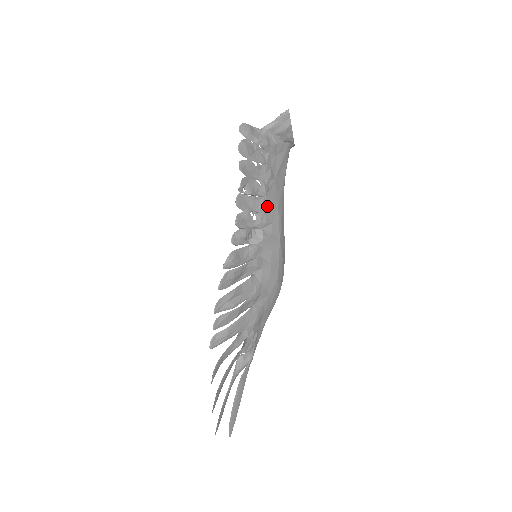
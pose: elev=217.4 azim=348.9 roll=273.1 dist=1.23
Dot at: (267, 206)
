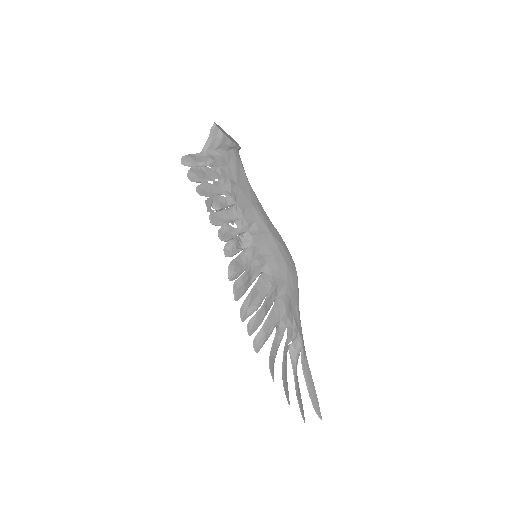
Dot at: (241, 210)
